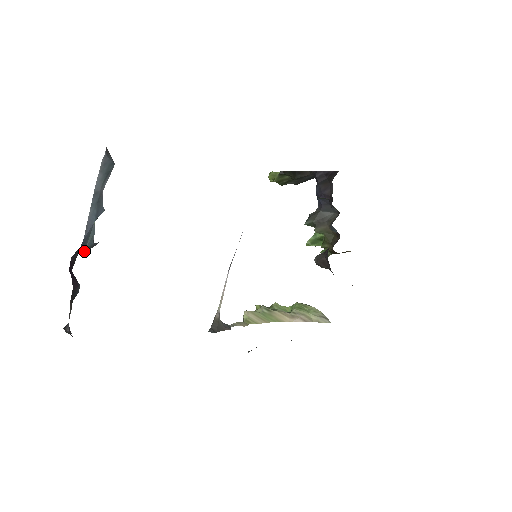
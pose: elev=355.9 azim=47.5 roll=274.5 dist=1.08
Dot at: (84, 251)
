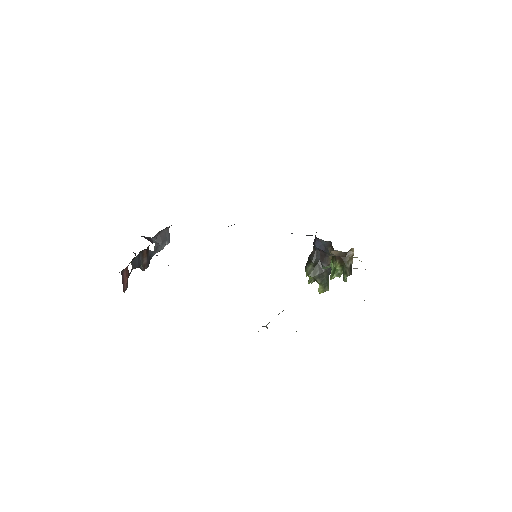
Dot at: occluded
